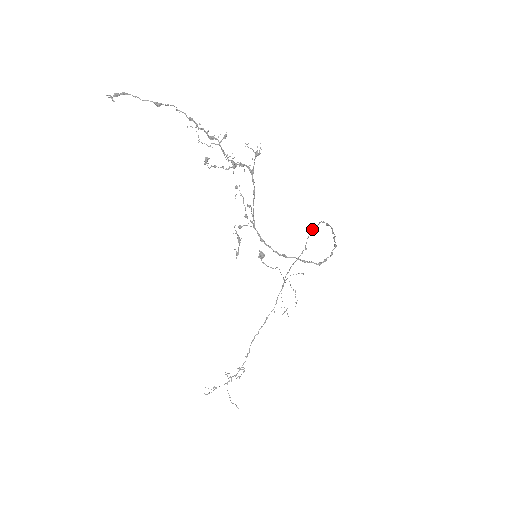
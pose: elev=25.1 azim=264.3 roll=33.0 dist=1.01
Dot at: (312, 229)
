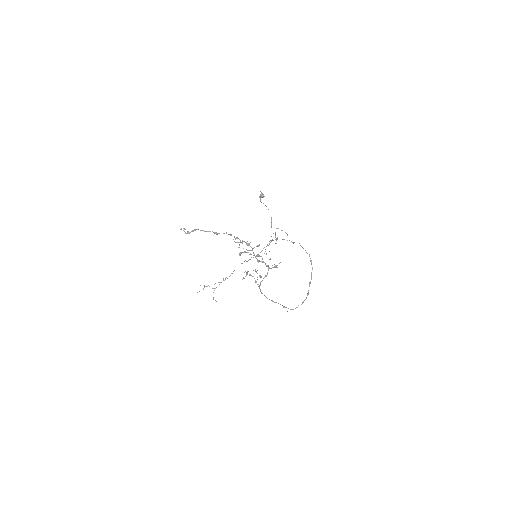
Dot at: occluded
